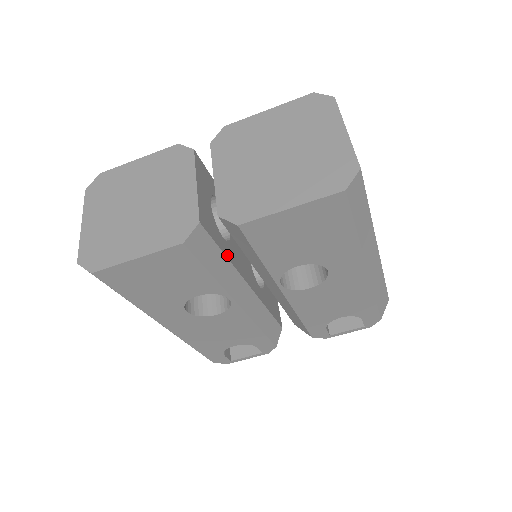
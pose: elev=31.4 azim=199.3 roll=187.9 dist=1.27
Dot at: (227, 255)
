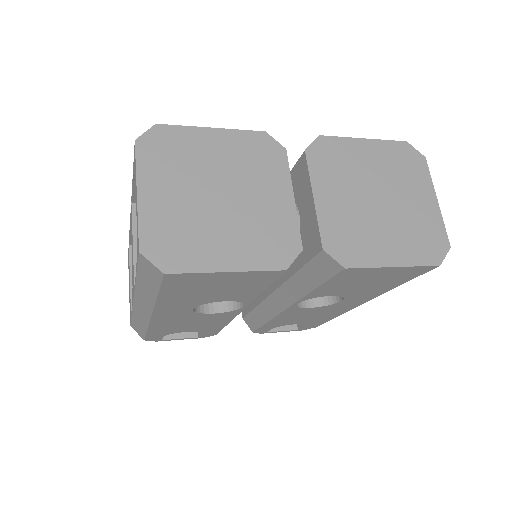
Dot at: occluded
